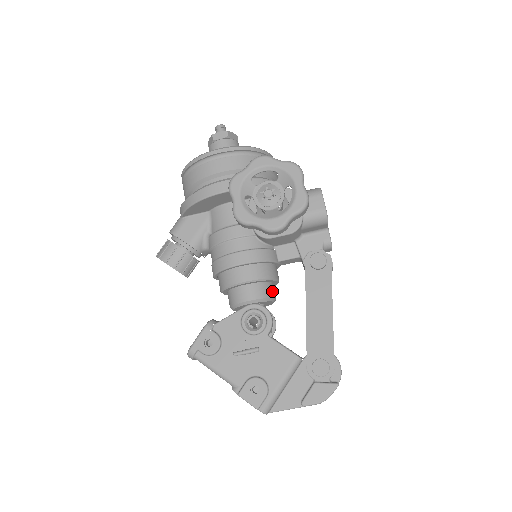
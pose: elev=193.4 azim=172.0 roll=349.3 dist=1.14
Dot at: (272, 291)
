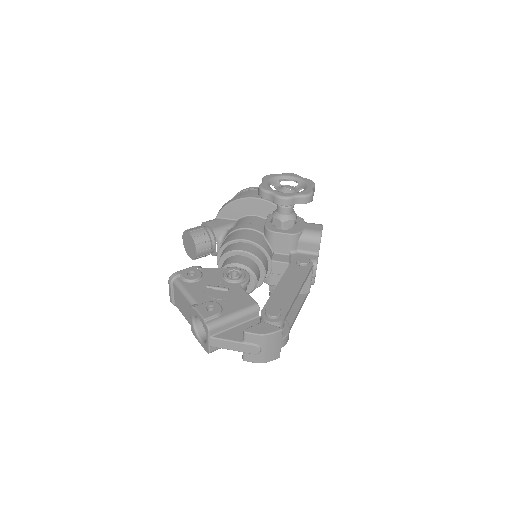
Dot at: (257, 273)
